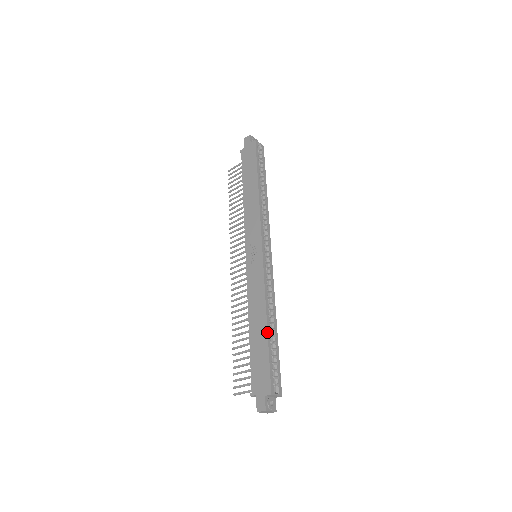
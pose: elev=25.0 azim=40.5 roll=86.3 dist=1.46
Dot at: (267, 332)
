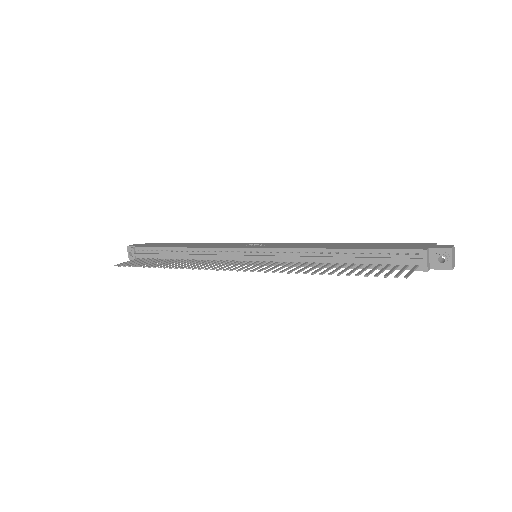
Dot at: occluded
